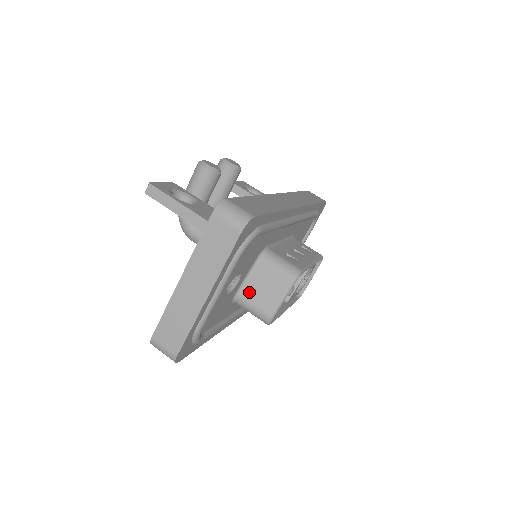
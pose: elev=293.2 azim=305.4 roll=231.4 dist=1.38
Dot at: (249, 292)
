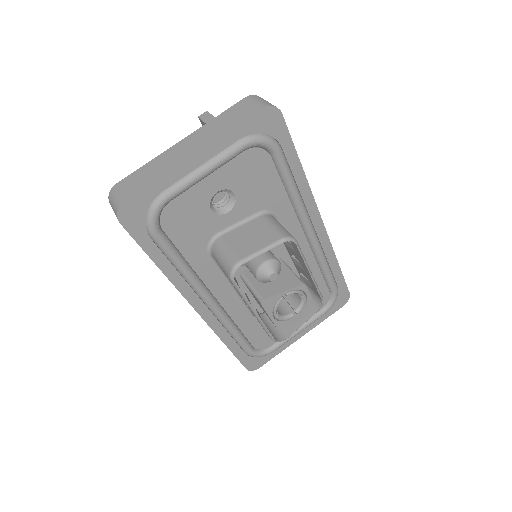
Dot at: (232, 237)
